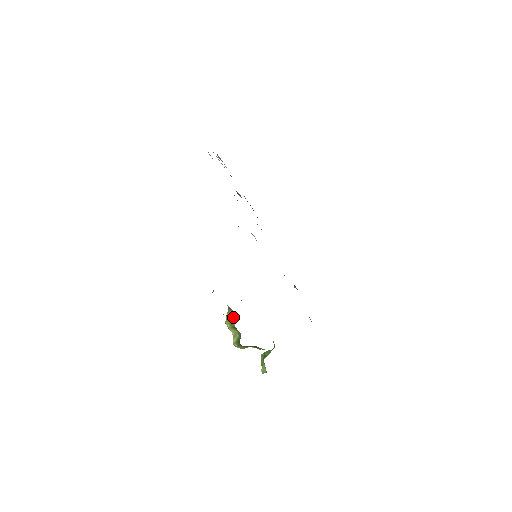
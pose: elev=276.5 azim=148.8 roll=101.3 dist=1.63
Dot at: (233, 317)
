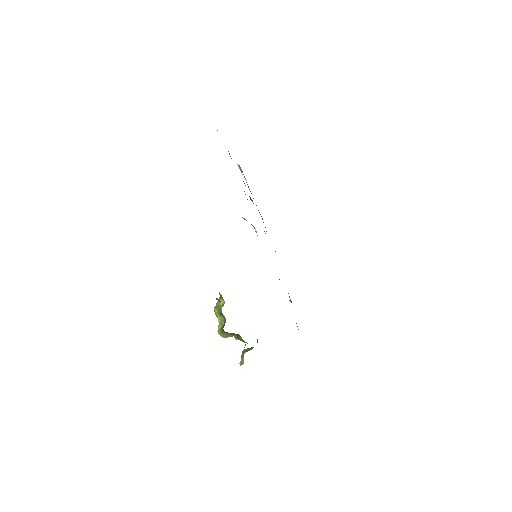
Dot at: (222, 304)
